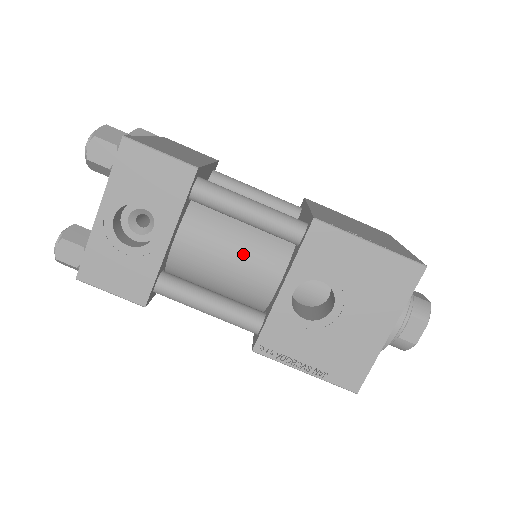
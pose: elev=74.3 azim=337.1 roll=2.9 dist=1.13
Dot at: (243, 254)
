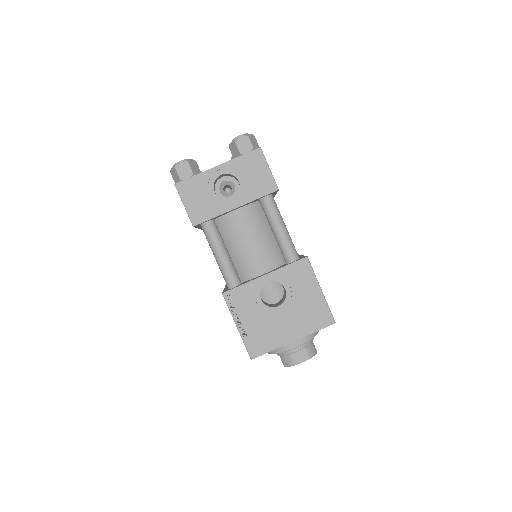
Dot at: (259, 245)
